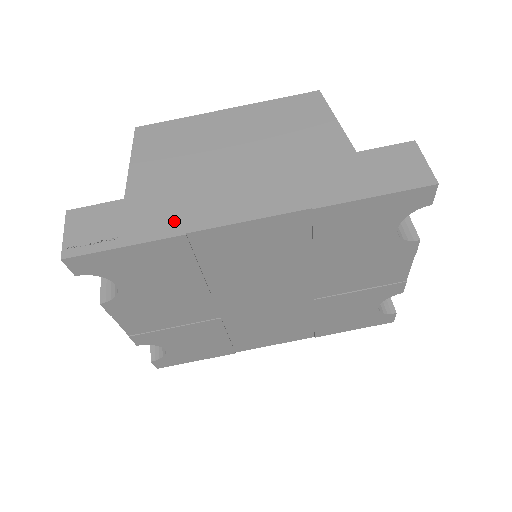
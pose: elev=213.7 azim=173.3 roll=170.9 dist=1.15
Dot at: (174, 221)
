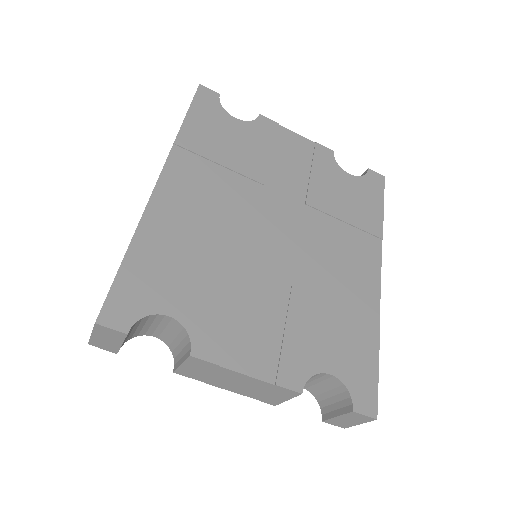
Dot at: occluded
